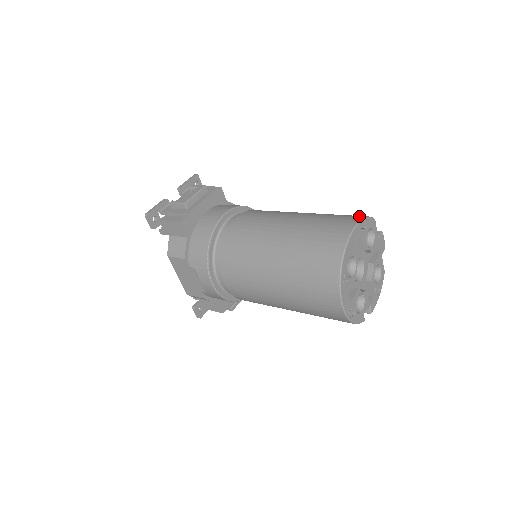
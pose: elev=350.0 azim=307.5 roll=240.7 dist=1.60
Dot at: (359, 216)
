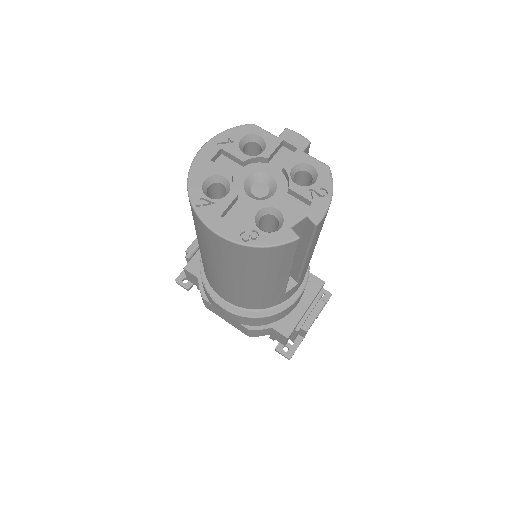
Dot at: occluded
